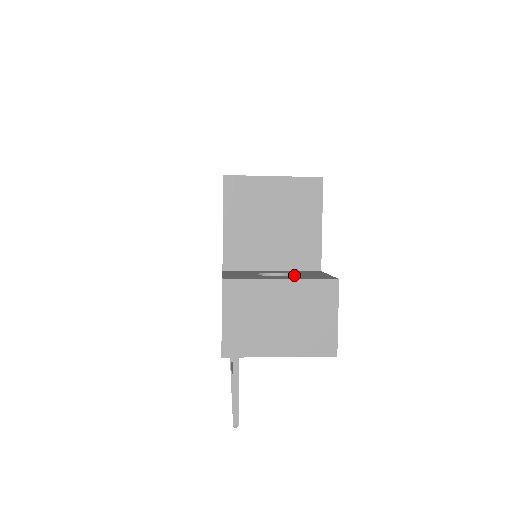
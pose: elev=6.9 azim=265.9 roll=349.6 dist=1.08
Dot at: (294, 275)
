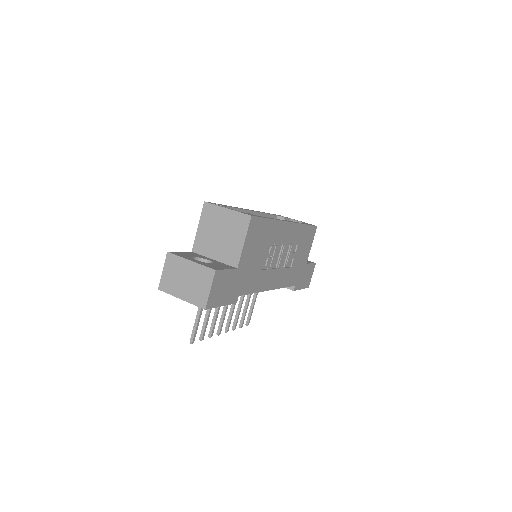
Dot at: (207, 263)
